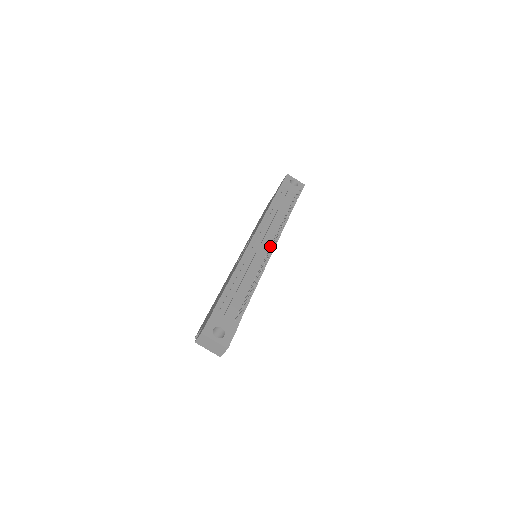
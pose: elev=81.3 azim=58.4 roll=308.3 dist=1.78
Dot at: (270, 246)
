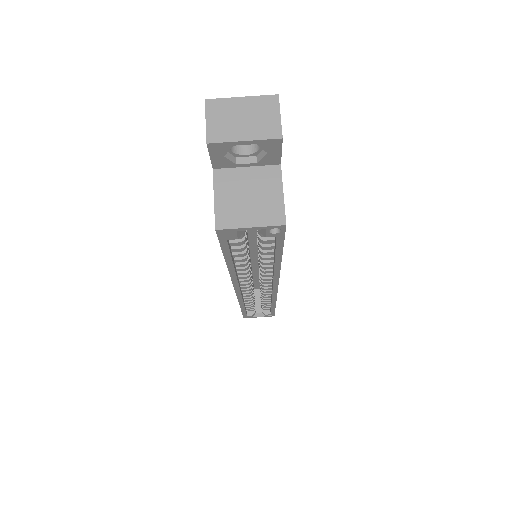
Dot at: occluded
